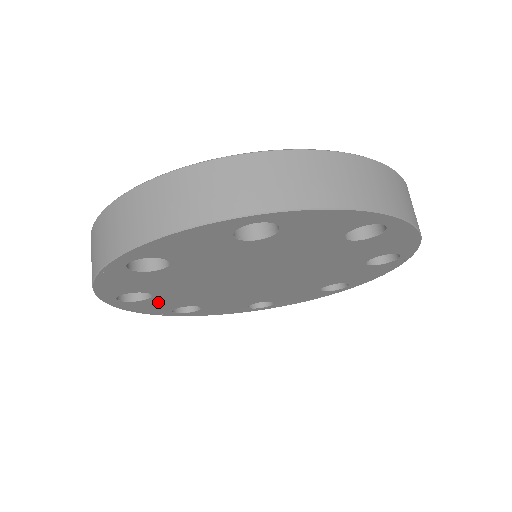
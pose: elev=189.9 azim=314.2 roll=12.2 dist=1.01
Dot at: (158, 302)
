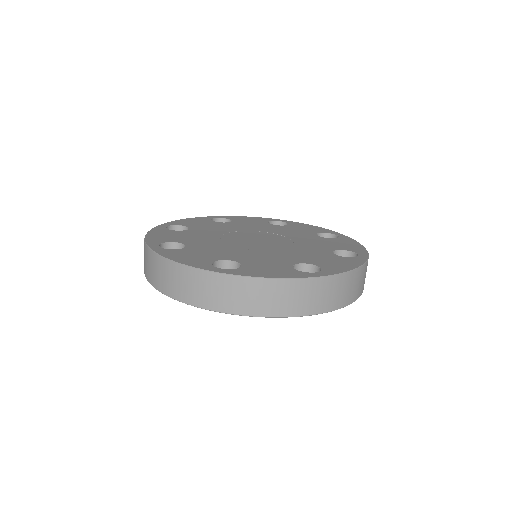
Dot at: occluded
